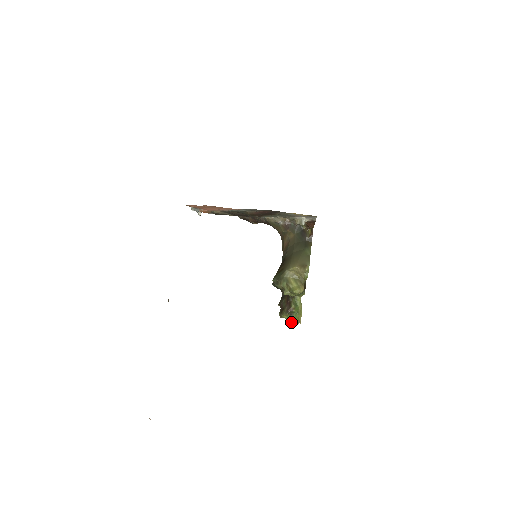
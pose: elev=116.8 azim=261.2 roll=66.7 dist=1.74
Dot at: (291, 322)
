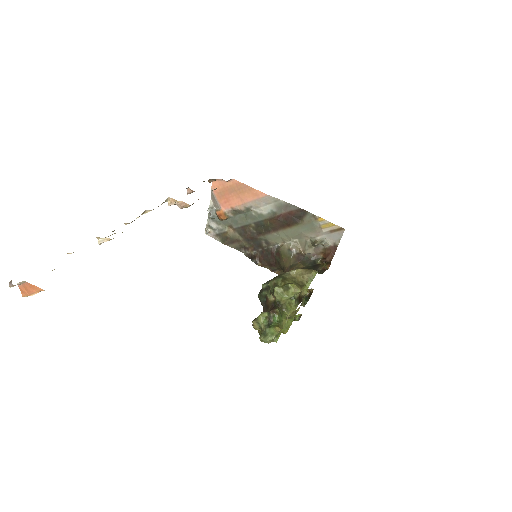
Dot at: (264, 334)
